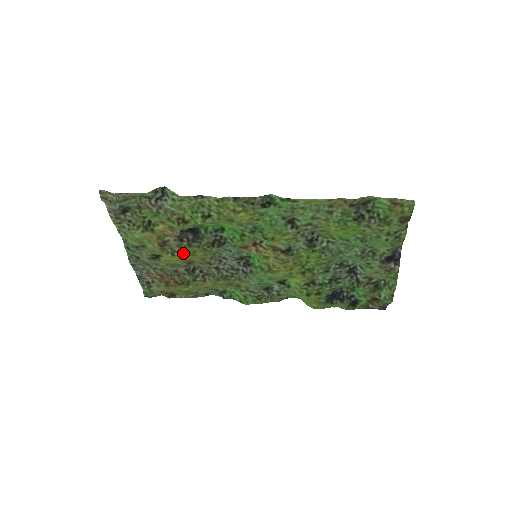
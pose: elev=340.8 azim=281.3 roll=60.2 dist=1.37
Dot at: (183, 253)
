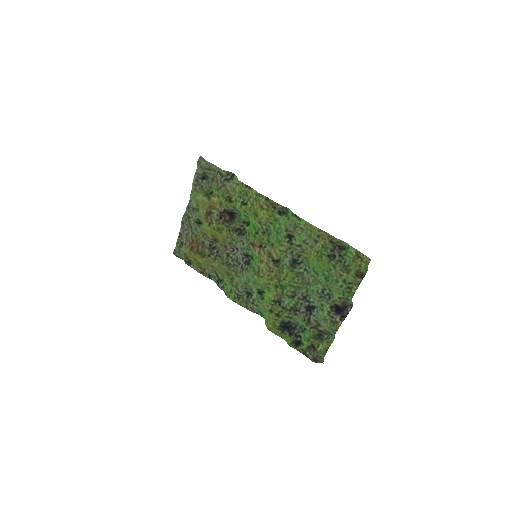
Dot at: (216, 227)
